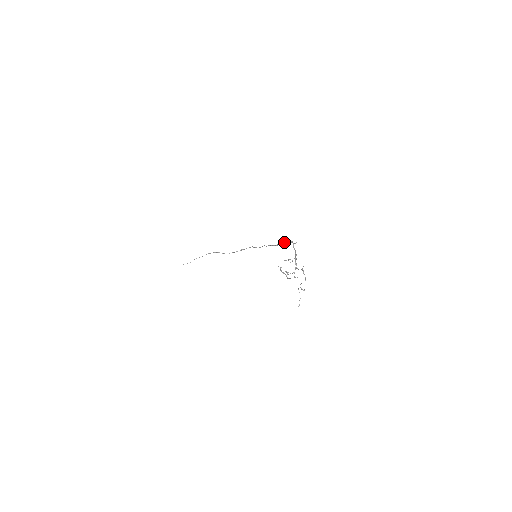
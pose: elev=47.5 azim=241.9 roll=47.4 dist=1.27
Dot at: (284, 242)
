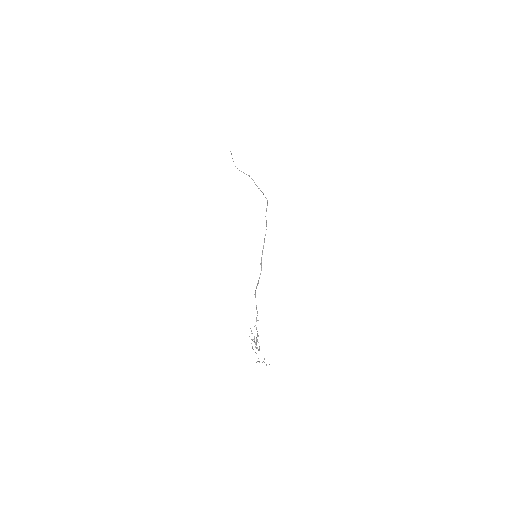
Dot at: occluded
